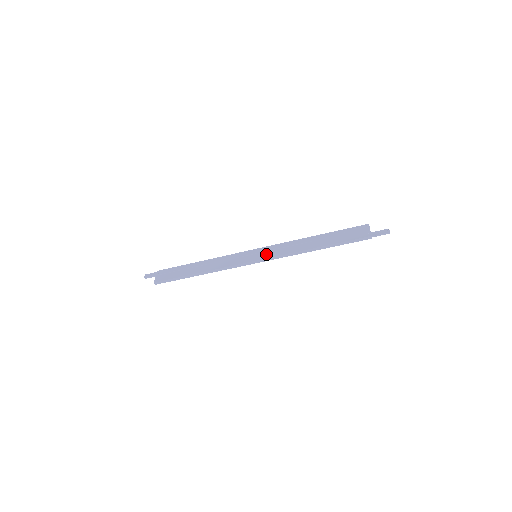
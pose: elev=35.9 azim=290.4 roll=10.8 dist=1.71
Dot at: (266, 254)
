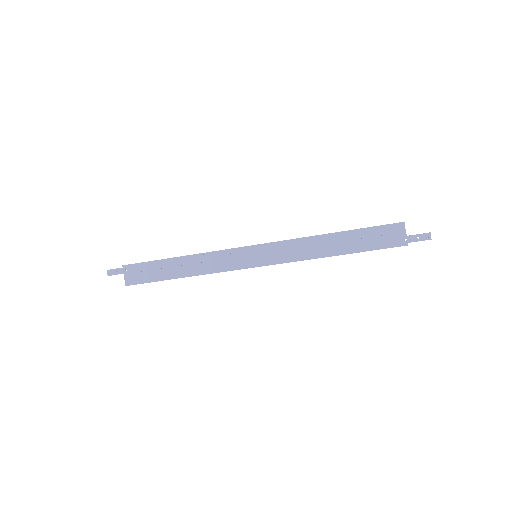
Dot at: (270, 258)
